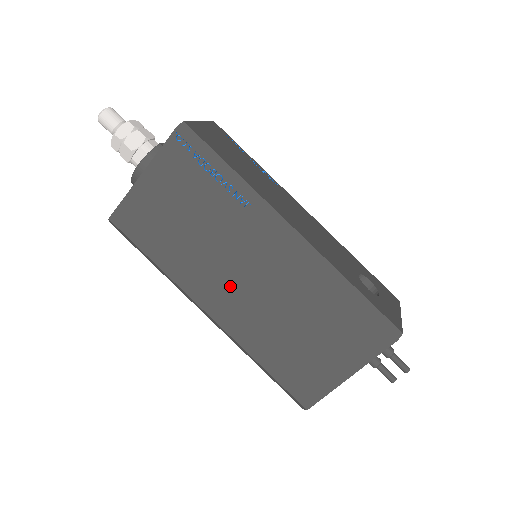
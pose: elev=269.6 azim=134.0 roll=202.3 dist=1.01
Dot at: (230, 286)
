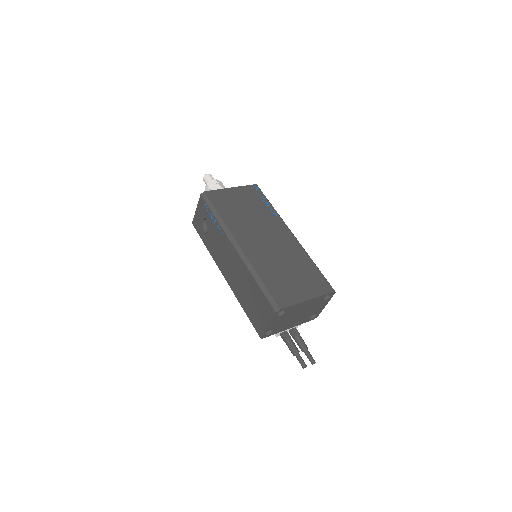
Dot at: (257, 239)
